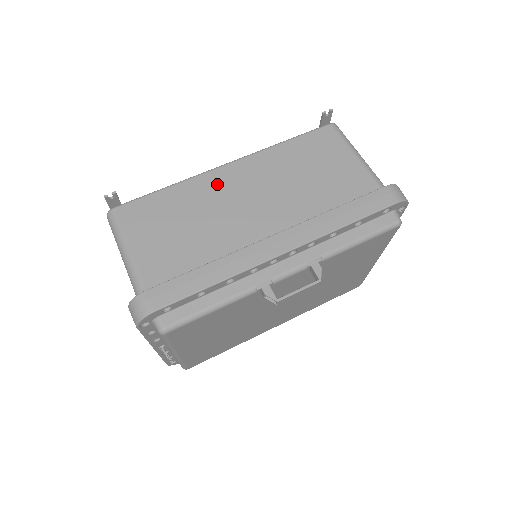
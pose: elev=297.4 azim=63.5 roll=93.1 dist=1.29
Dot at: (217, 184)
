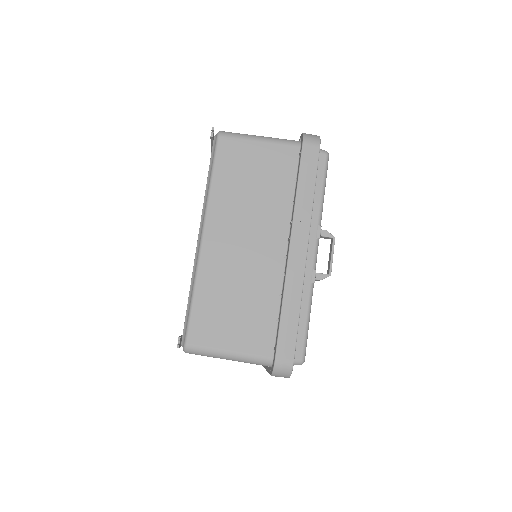
Dot at: (216, 257)
